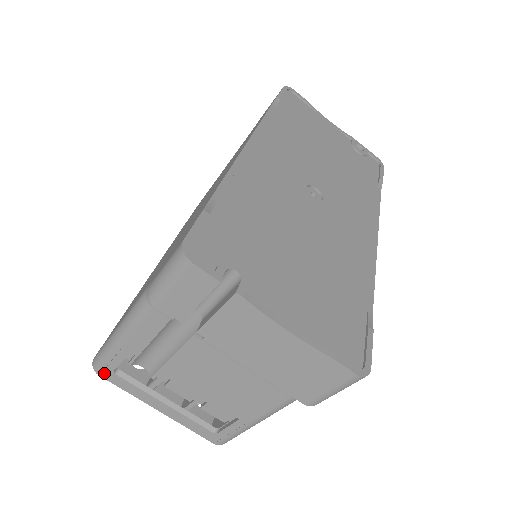
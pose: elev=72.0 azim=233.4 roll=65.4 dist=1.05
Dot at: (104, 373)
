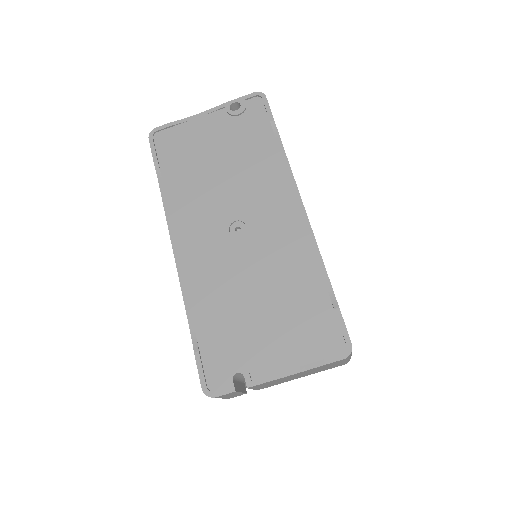
Dot at: occluded
